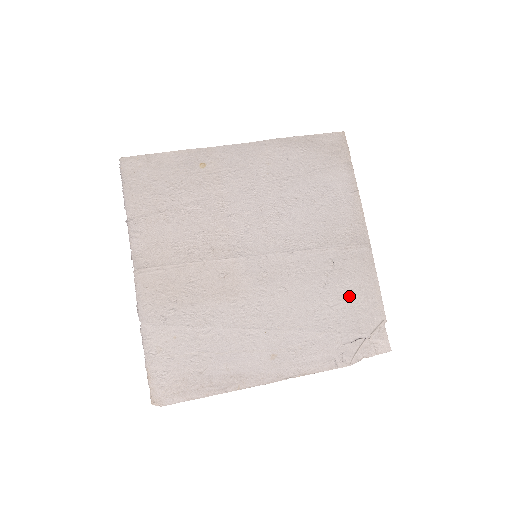
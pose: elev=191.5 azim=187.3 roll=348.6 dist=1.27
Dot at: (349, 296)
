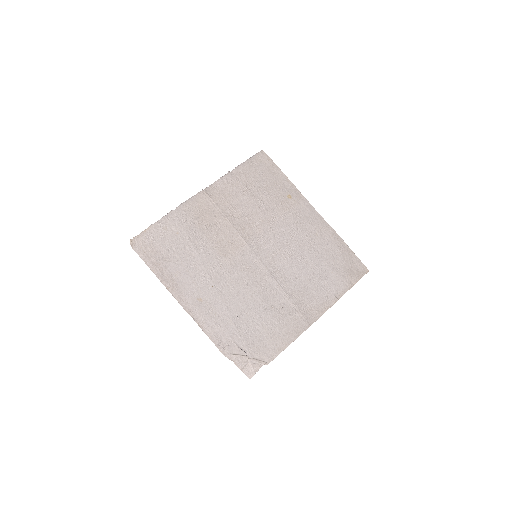
Dot at: (268, 329)
